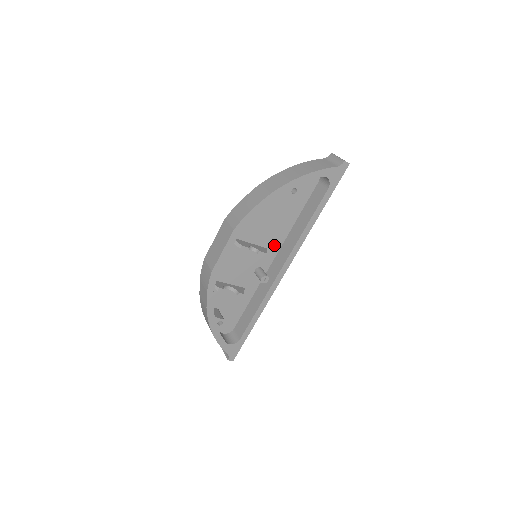
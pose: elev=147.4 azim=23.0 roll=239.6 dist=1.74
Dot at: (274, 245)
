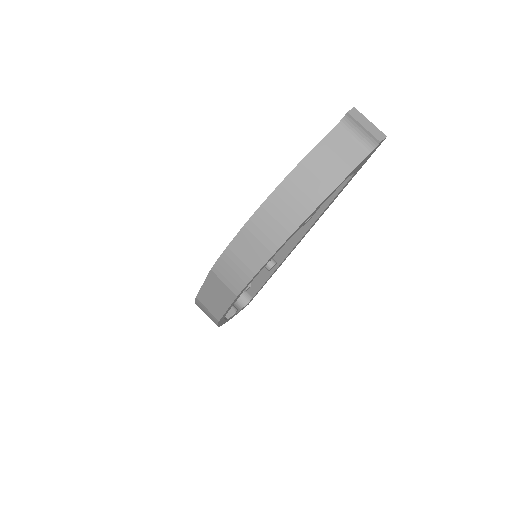
Dot at: occluded
